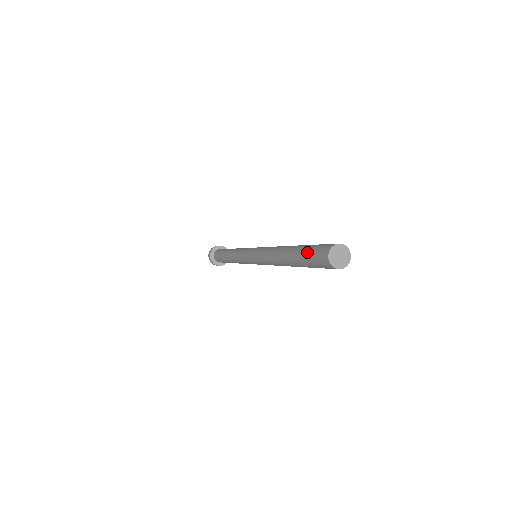
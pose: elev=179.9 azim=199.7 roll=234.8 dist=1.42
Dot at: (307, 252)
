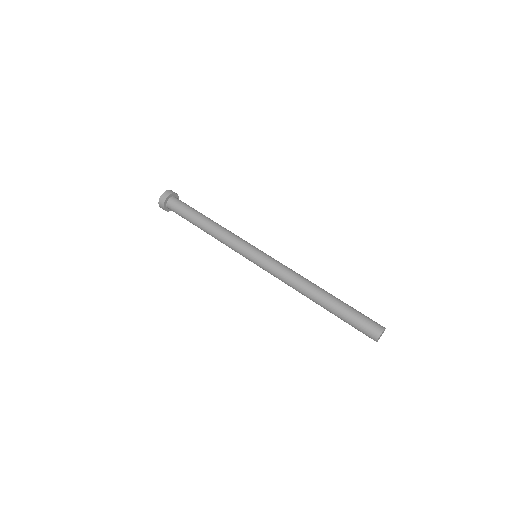
Dot at: (352, 320)
